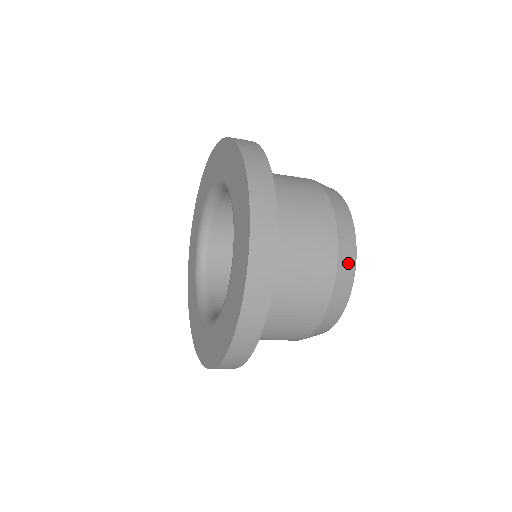
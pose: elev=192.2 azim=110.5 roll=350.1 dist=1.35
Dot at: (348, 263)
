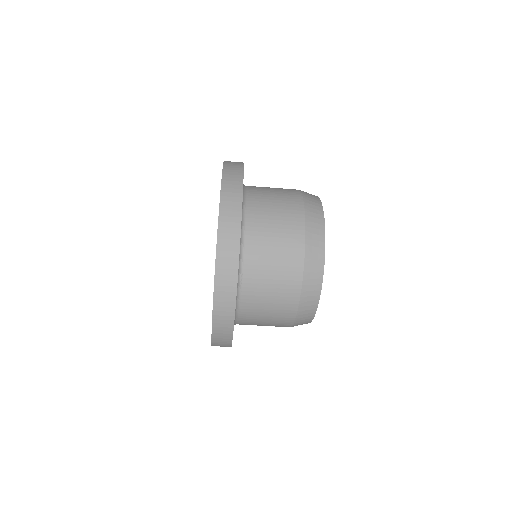
Dot at: (310, 194)
